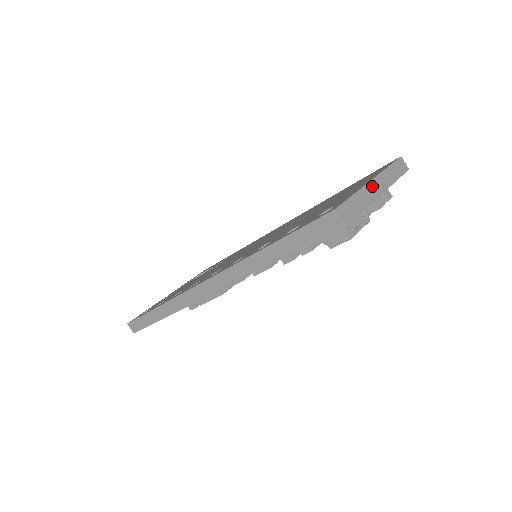
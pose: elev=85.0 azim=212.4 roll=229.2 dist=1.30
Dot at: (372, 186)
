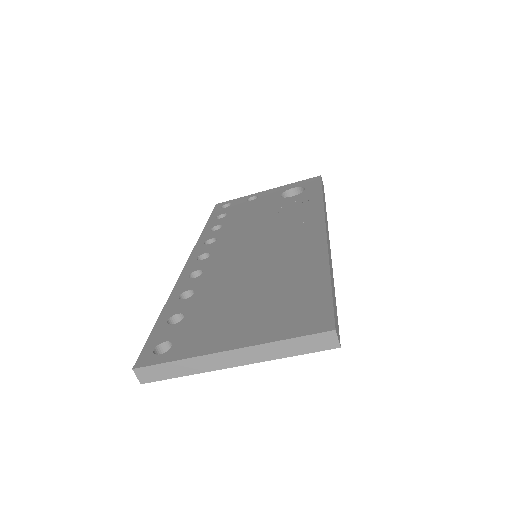
Dot at: (220, 357)
